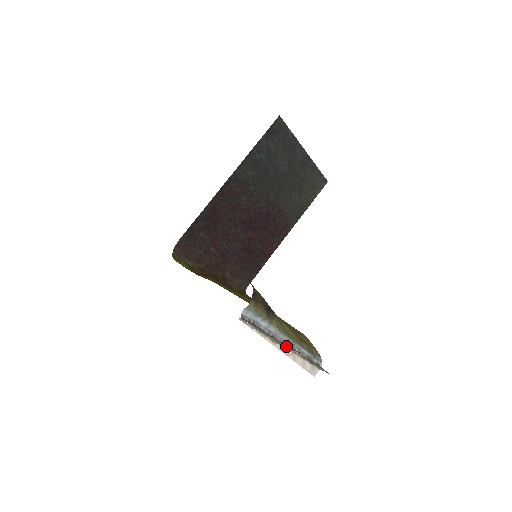
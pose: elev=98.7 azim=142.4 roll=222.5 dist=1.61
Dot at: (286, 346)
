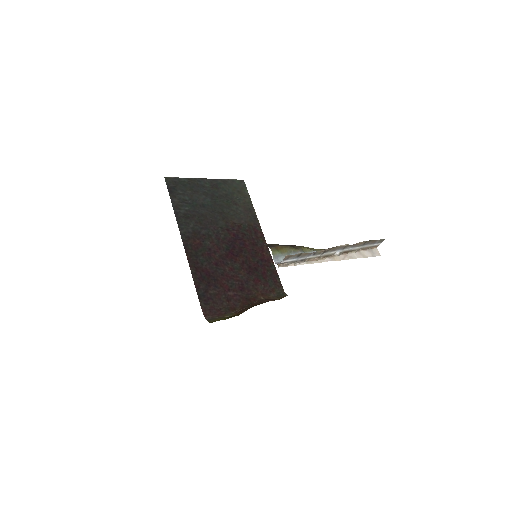
Dot at: (329, 248)
